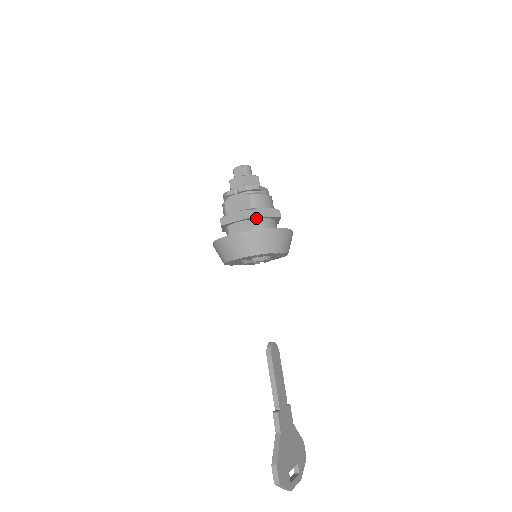
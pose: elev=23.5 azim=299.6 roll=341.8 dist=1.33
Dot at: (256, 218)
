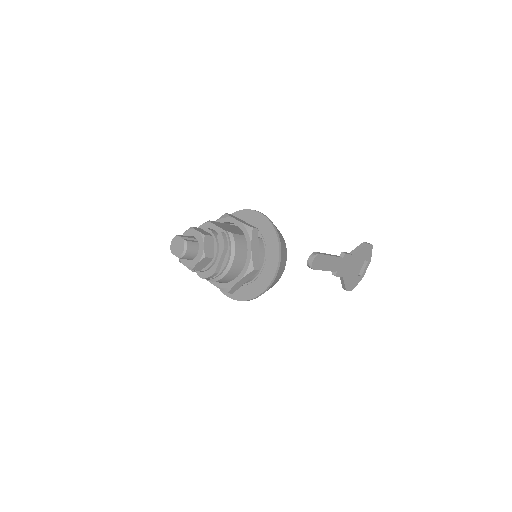
Dot at: occluded
